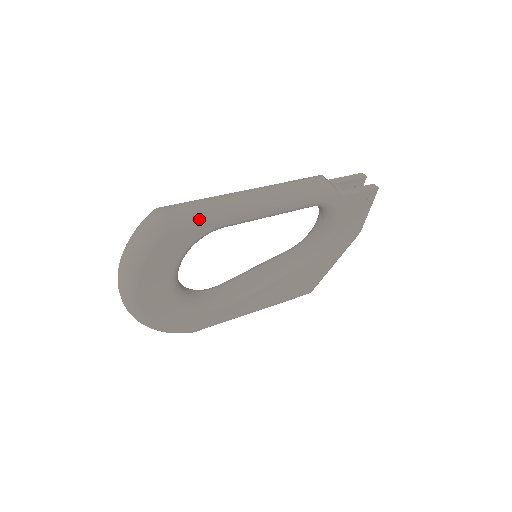
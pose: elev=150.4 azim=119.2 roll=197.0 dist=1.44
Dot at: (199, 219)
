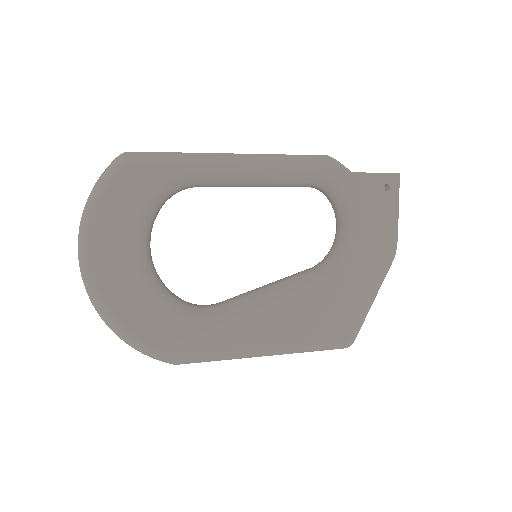
Dot at: (166, 158)
